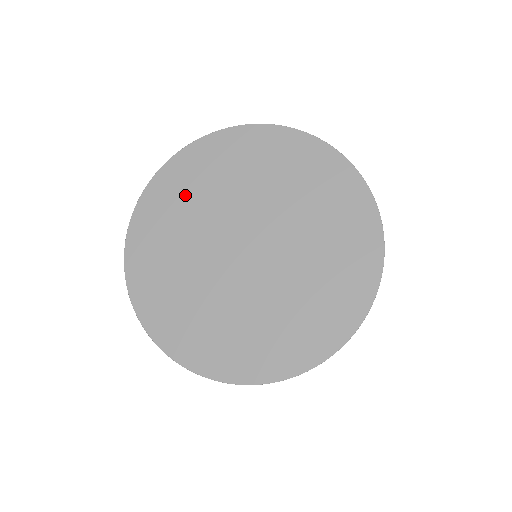
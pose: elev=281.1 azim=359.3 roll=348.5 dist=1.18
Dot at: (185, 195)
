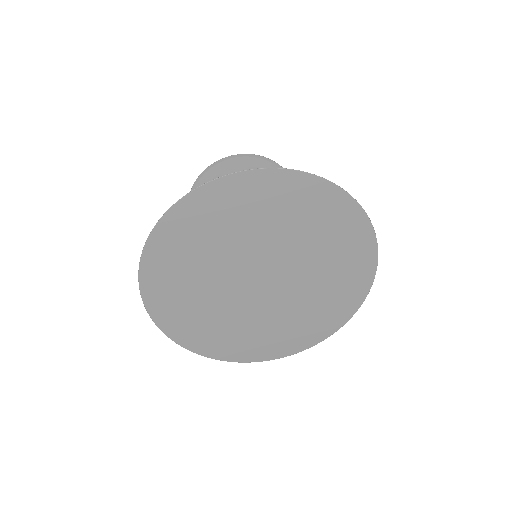
Dot at: (280, 210)
